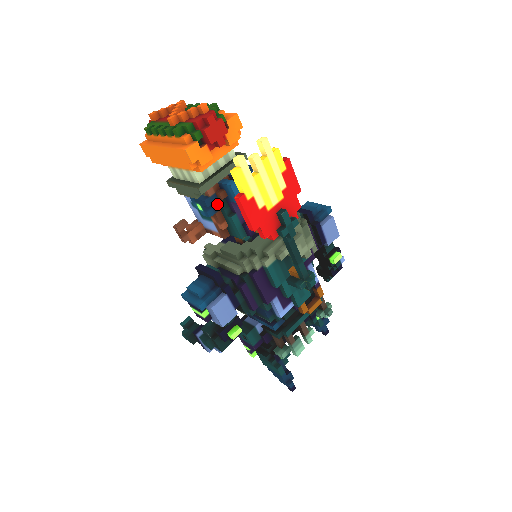
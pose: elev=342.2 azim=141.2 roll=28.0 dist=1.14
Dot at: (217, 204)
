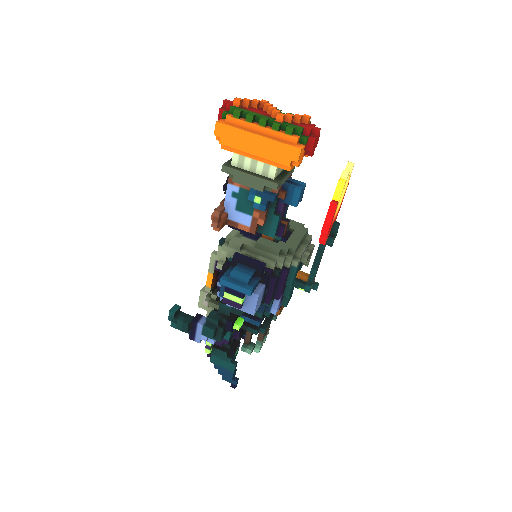
Dot at: (270, 201)
